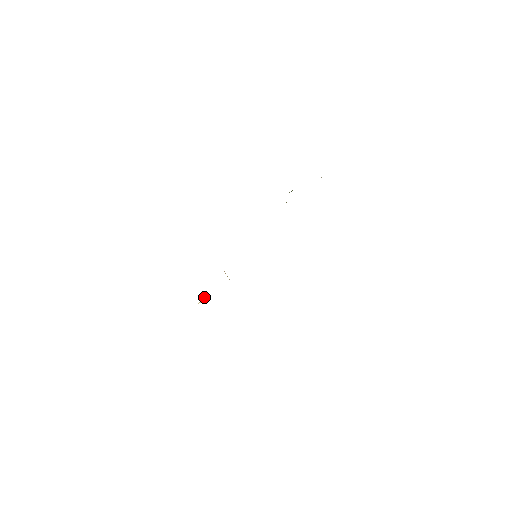
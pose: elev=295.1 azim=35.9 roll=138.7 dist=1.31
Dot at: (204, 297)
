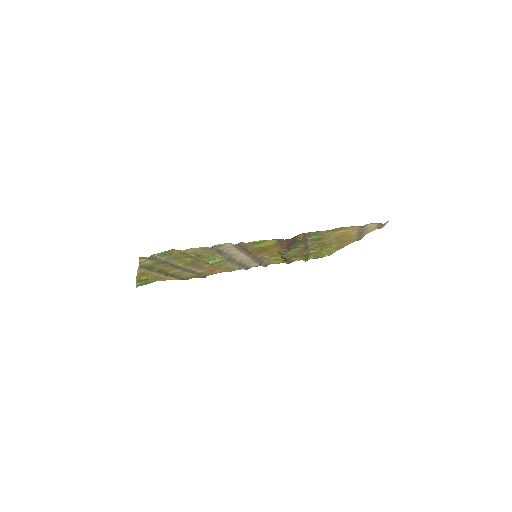
Dot at: (206, 266)
